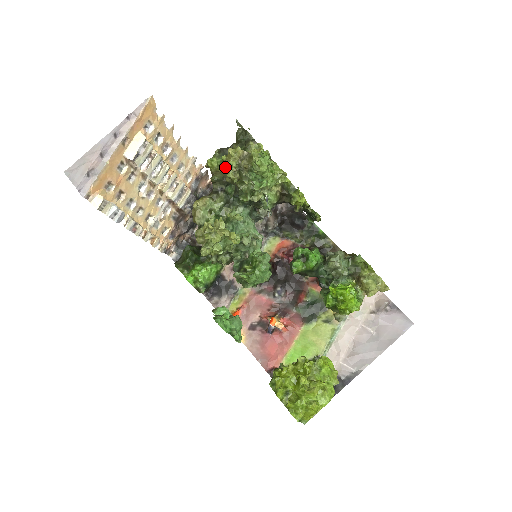
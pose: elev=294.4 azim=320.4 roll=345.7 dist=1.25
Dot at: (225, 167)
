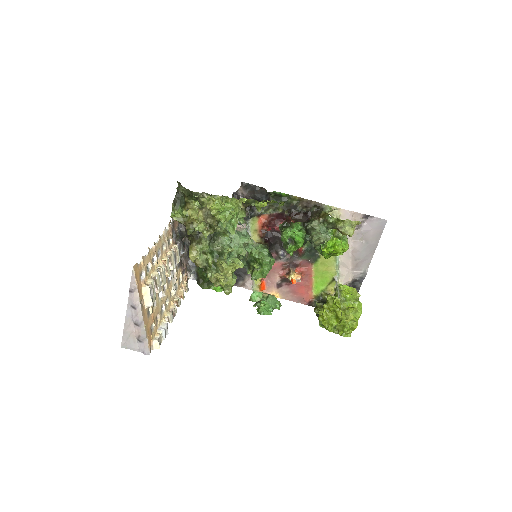
Dot at: occluded
